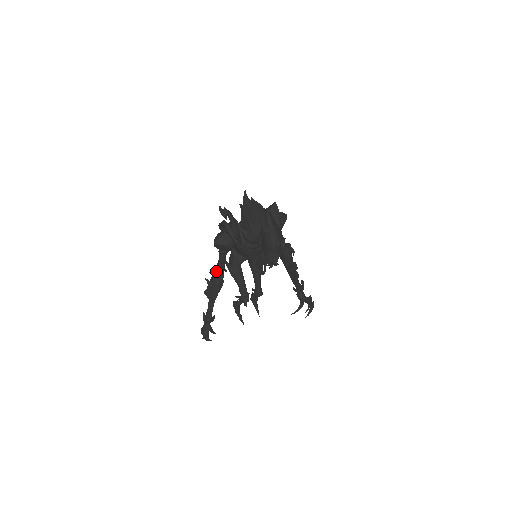
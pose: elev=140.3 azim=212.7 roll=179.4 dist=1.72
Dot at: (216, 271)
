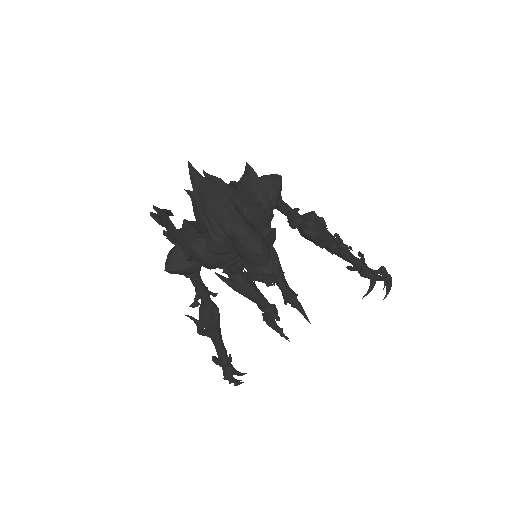
Dot at: occluded
